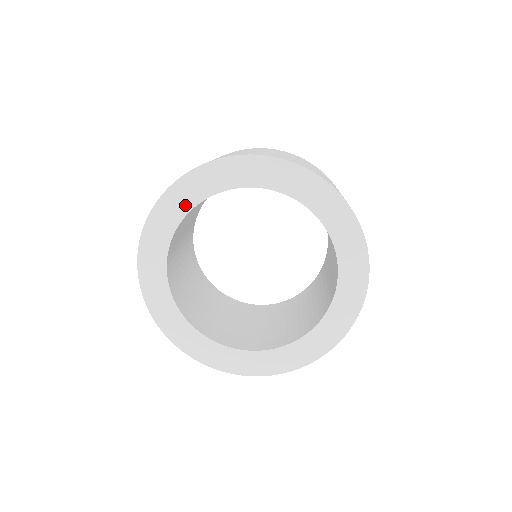
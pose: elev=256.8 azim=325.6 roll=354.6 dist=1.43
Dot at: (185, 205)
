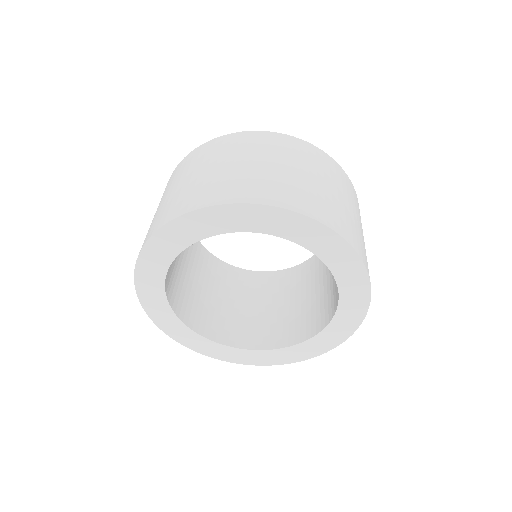
Dot at: (159, 297)
